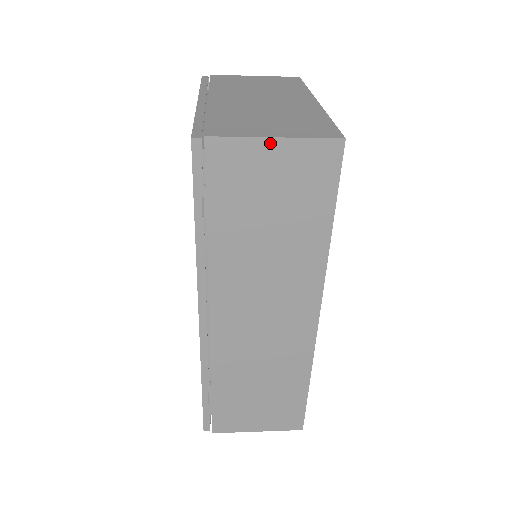
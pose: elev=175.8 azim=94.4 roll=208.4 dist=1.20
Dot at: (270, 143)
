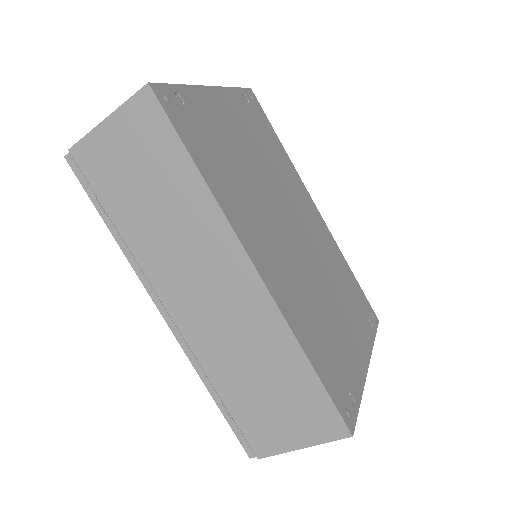
Dot at: (105, 125)
